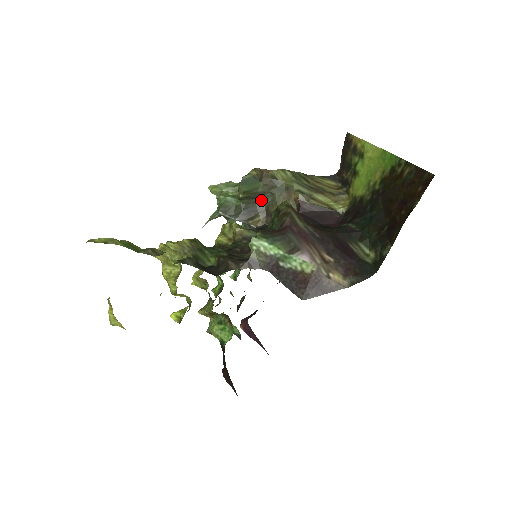
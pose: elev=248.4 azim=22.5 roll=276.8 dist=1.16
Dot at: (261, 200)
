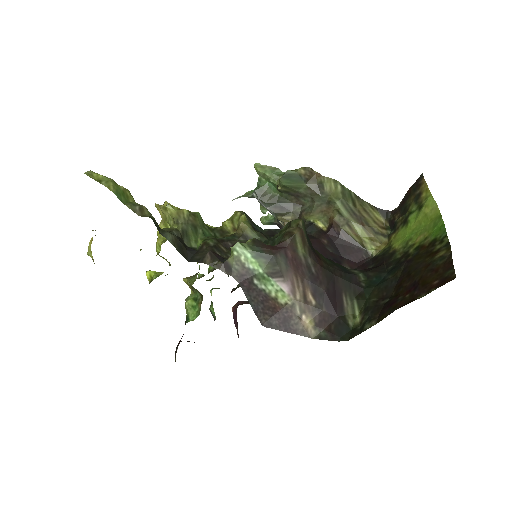
Dot at: (300, 201)
